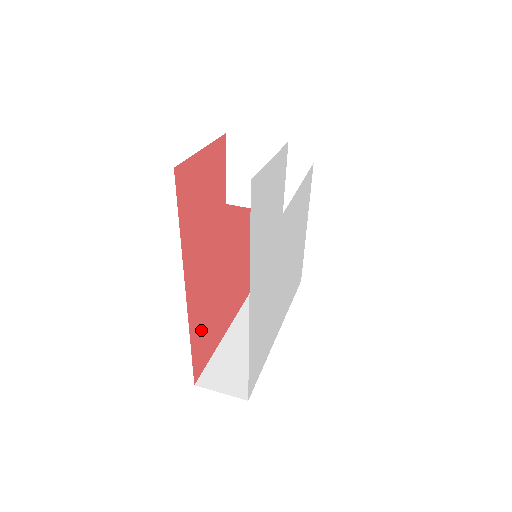
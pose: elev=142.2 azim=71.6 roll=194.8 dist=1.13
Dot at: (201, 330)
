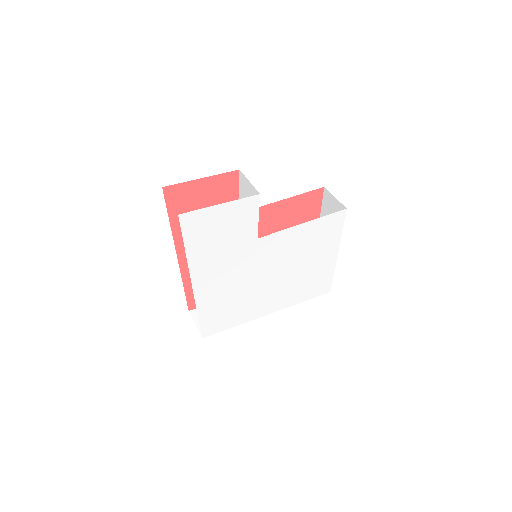
Dot at: occluded
